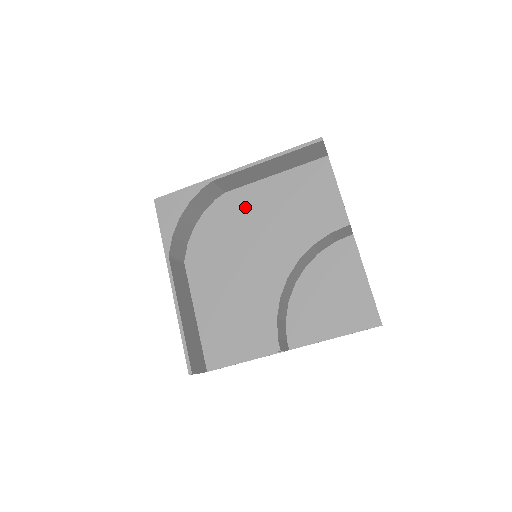
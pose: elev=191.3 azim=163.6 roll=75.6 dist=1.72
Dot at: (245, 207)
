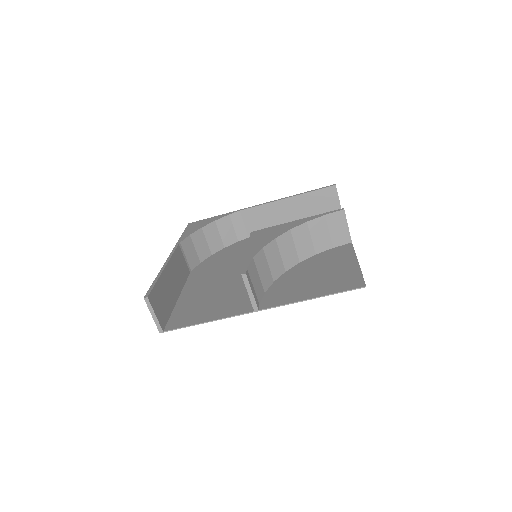
Dot at: occluded
